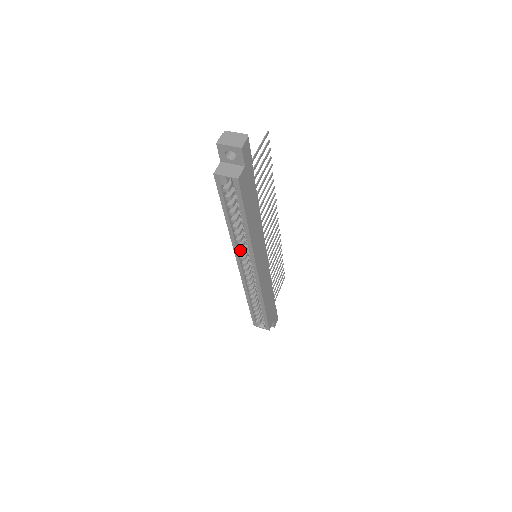
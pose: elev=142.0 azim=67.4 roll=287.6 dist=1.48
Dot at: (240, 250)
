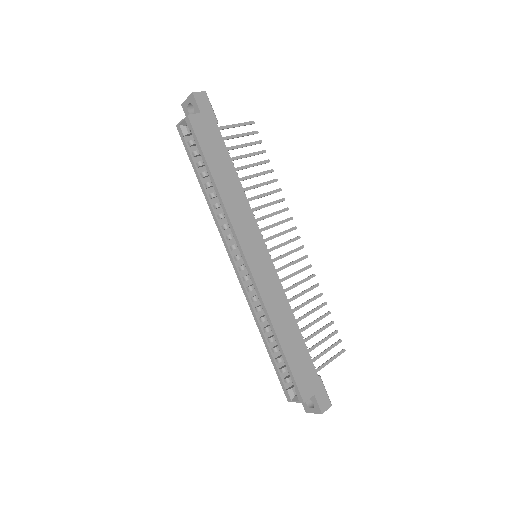
Dot at: (227, 235)
